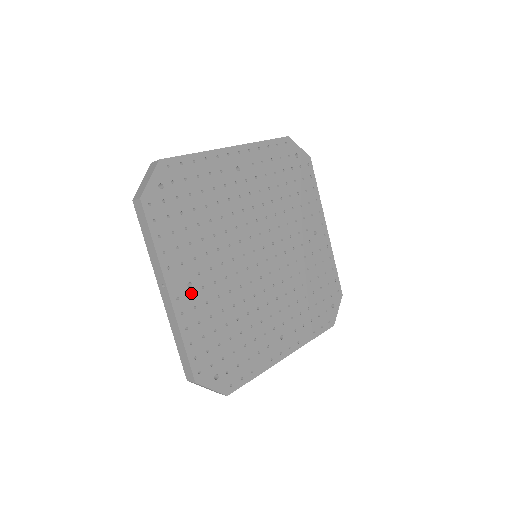
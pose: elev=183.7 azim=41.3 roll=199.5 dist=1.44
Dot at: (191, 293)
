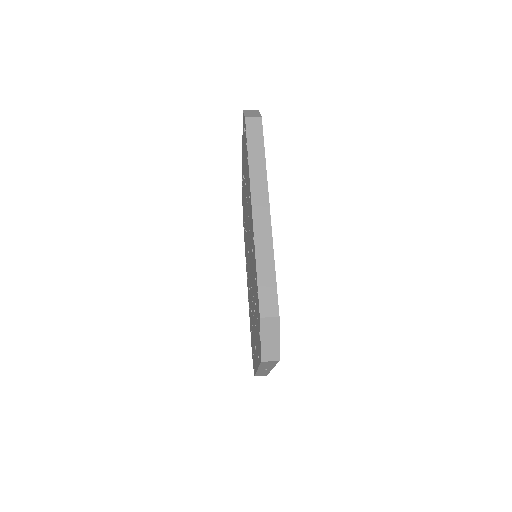
Dot at: occluded
